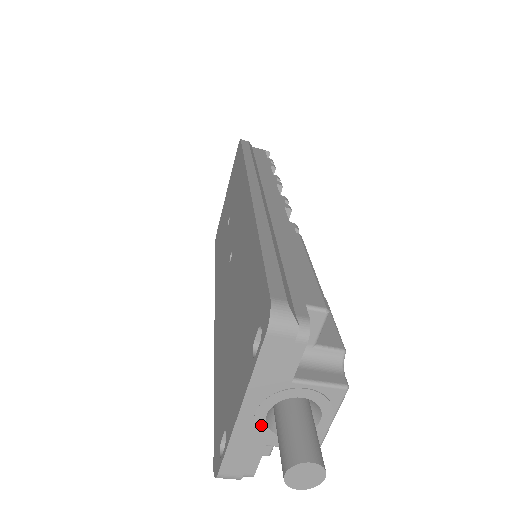
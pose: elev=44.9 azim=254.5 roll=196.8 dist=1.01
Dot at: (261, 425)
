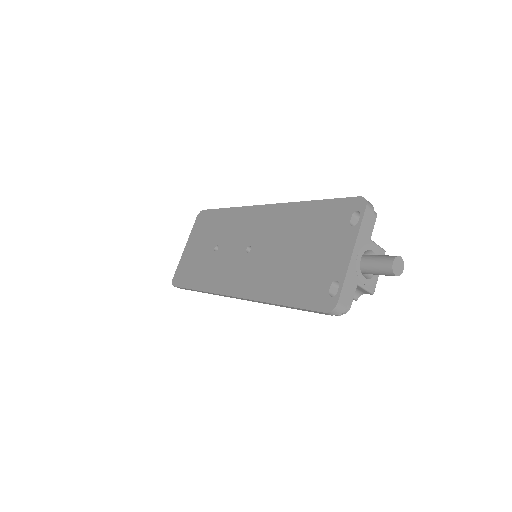
Dot at: (358, 266)
